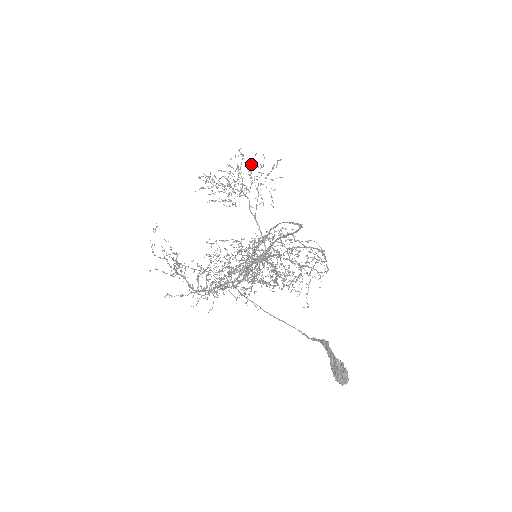
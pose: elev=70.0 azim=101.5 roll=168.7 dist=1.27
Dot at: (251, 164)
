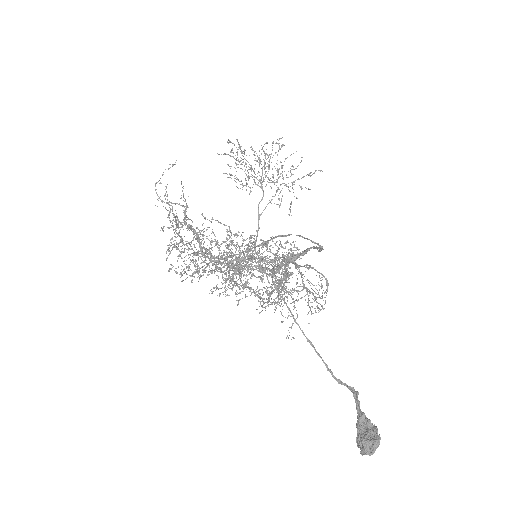
Dot at: (285, 159)
